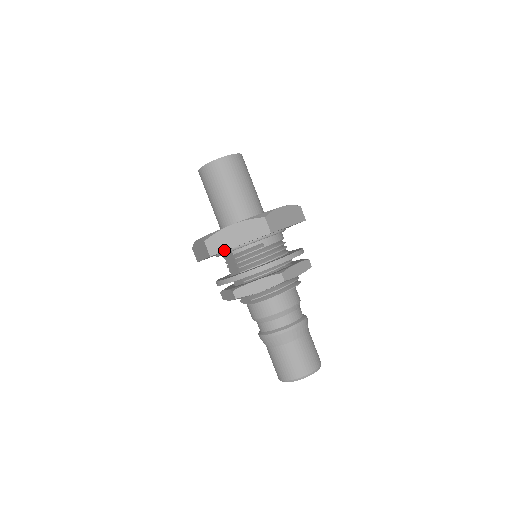
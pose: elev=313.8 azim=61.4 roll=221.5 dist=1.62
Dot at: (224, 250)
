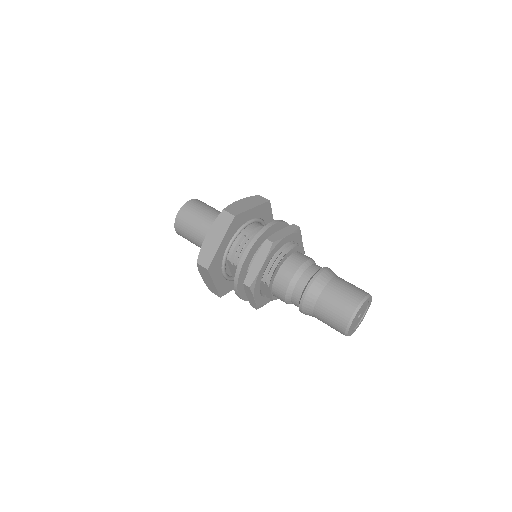
Dot at: (213, 257)
